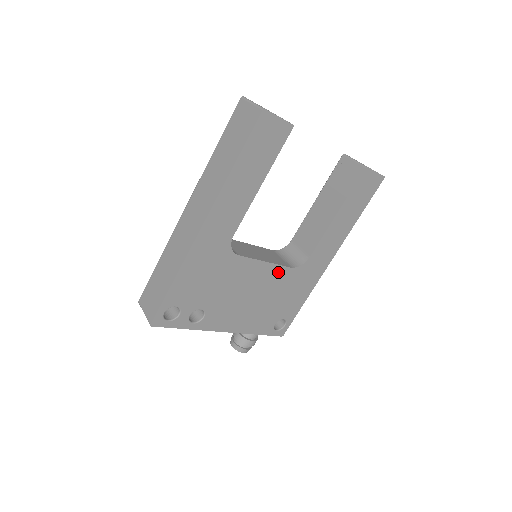
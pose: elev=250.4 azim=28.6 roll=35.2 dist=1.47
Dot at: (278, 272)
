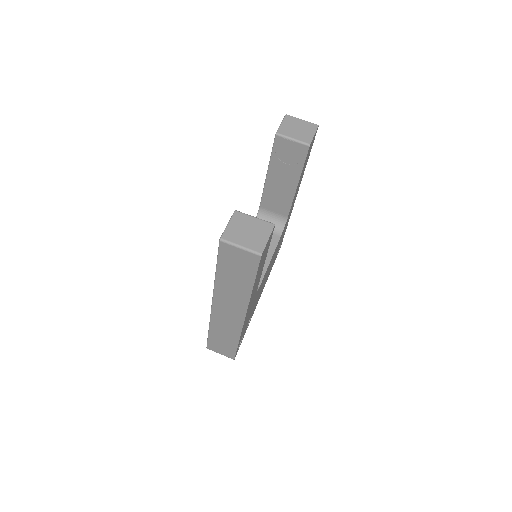
Dot at: occluded
